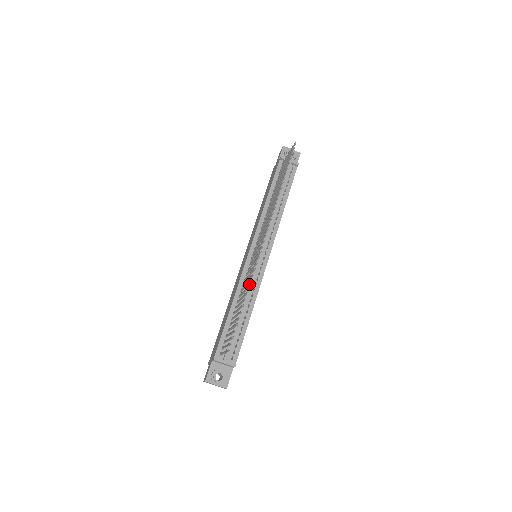
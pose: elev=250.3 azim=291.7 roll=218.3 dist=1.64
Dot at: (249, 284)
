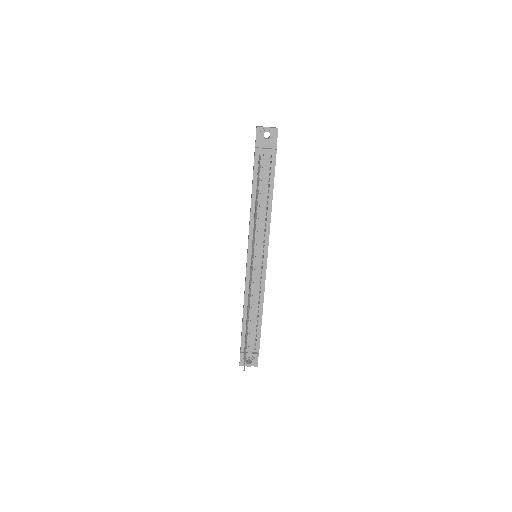
Dot at: (254, 291)
